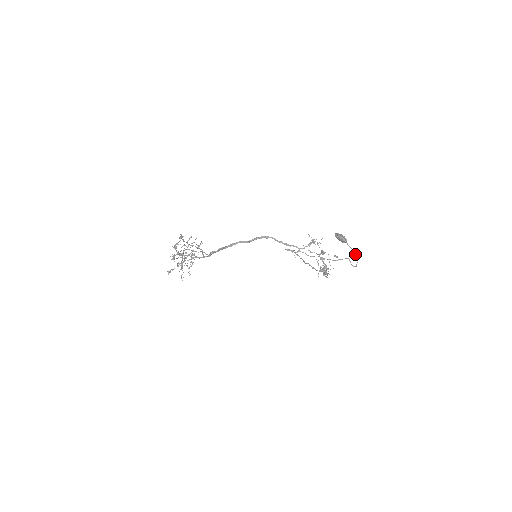
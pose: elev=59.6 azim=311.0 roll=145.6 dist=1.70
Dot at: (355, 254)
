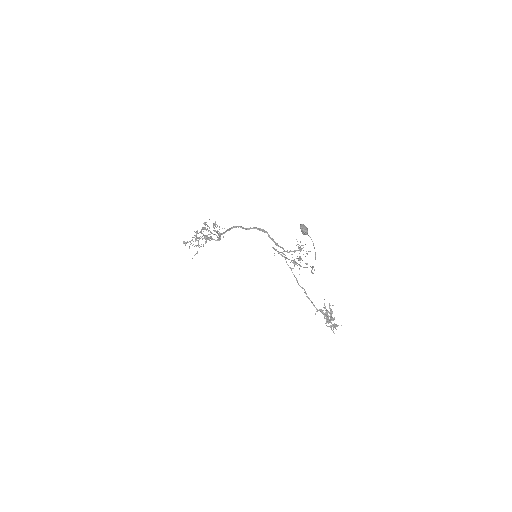
Dot at: (315, 256)
